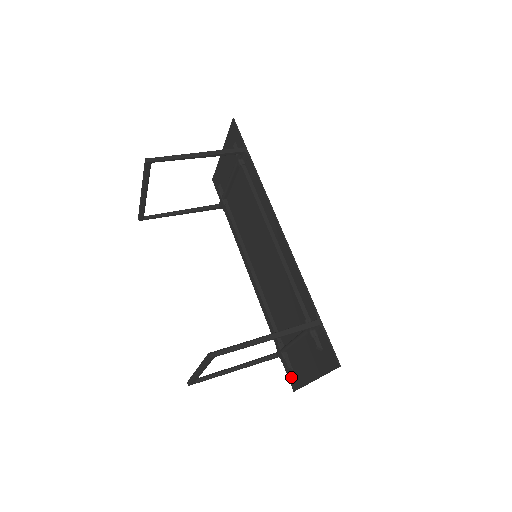
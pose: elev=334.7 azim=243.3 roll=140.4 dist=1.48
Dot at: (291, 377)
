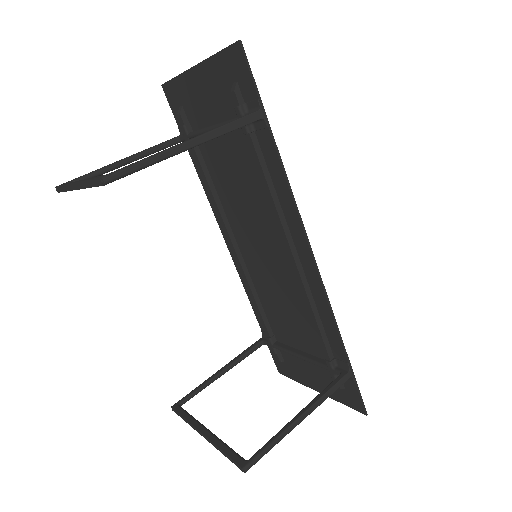
Dot at: (279, 364)
